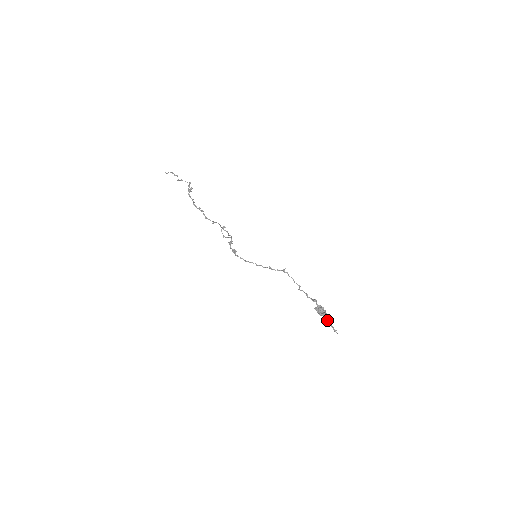
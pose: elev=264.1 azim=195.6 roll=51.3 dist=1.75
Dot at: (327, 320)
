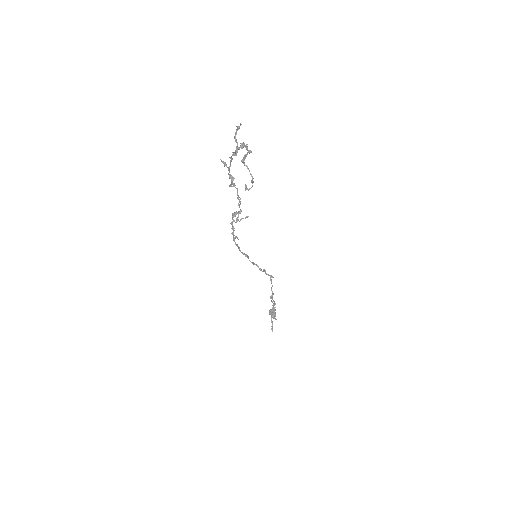
Dot at: occluded
